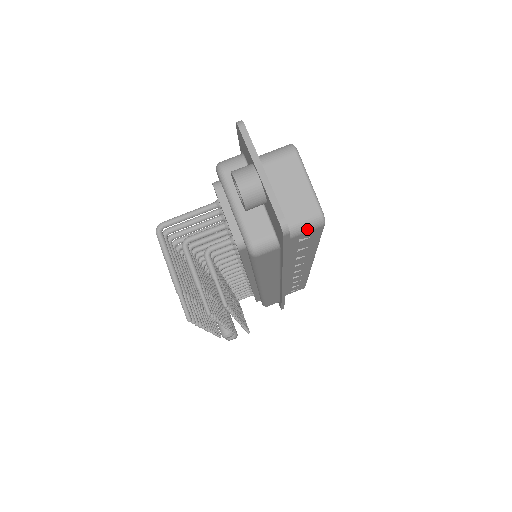
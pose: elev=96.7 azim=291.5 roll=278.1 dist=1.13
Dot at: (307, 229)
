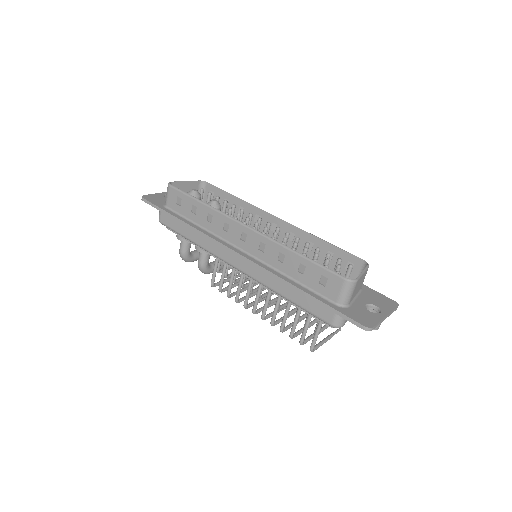
Dot at: occluded
